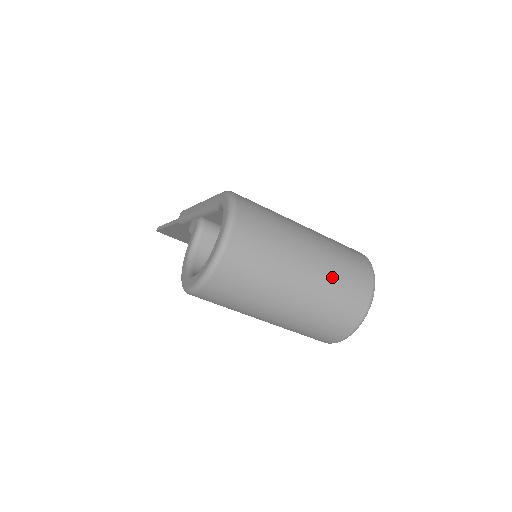
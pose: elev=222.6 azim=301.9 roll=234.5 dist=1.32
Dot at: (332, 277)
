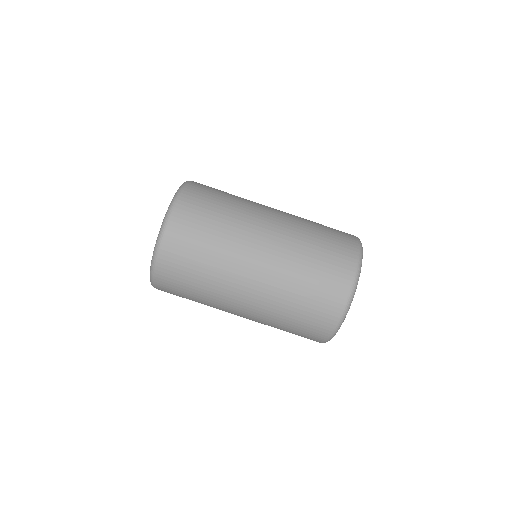
Dot at: (297, 258)
